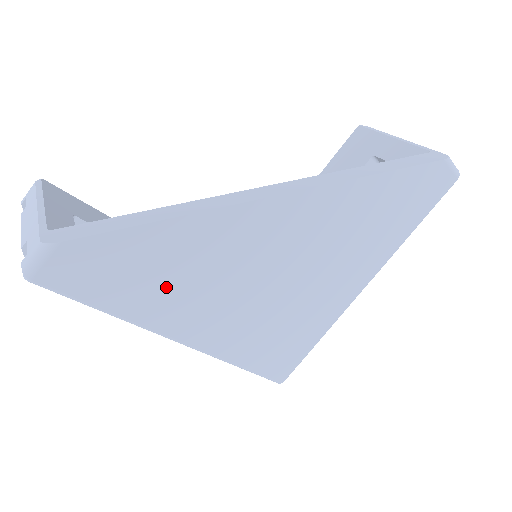
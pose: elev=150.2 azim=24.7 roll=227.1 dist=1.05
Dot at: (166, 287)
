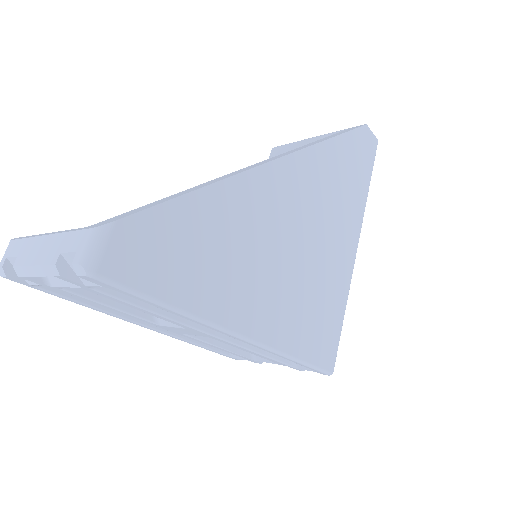
Dot at: (217, 267)
